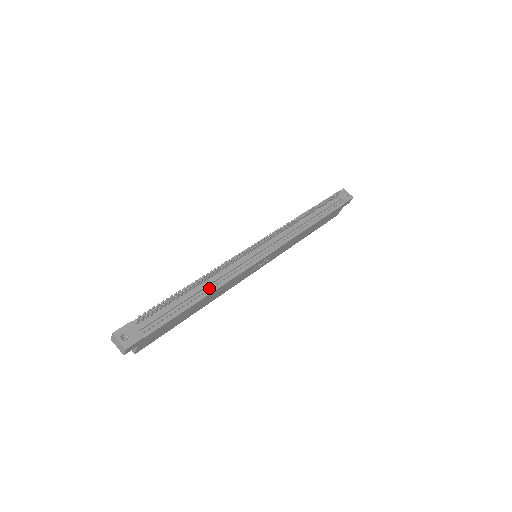
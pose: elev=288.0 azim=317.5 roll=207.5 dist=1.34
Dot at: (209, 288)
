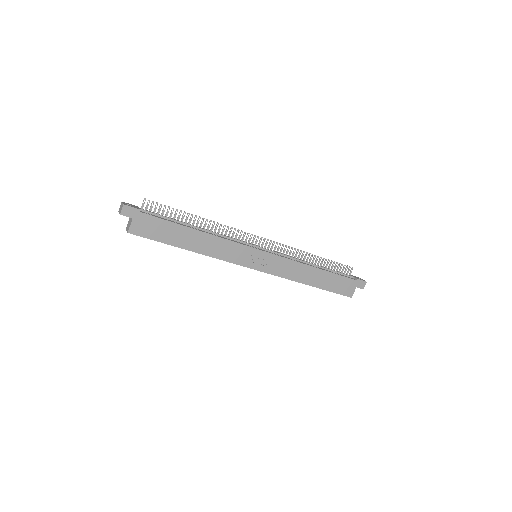
Dot at: (205, 231)
